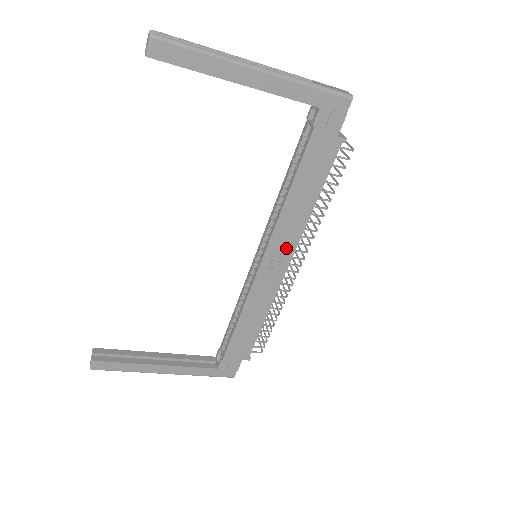
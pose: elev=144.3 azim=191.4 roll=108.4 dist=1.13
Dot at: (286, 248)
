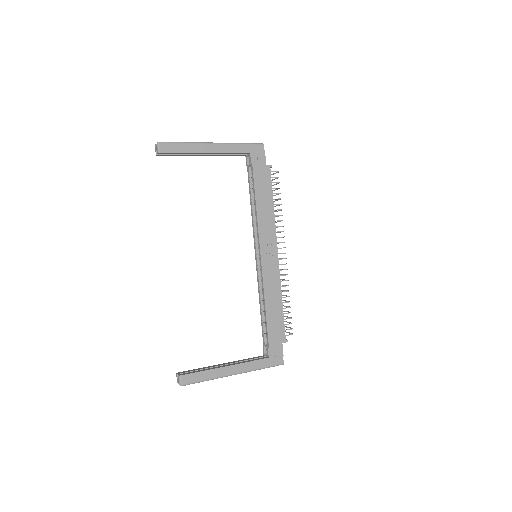
Dot at: (271, 241)
